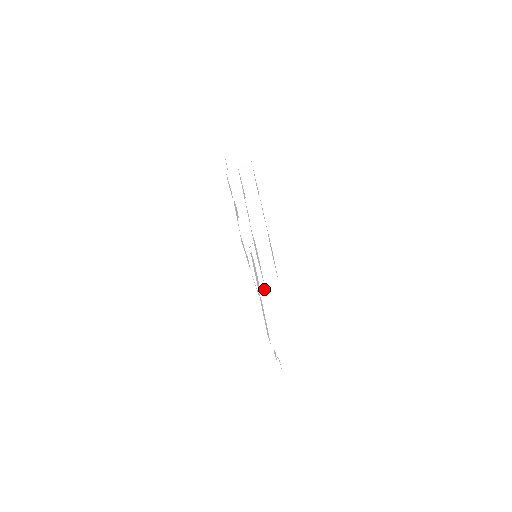
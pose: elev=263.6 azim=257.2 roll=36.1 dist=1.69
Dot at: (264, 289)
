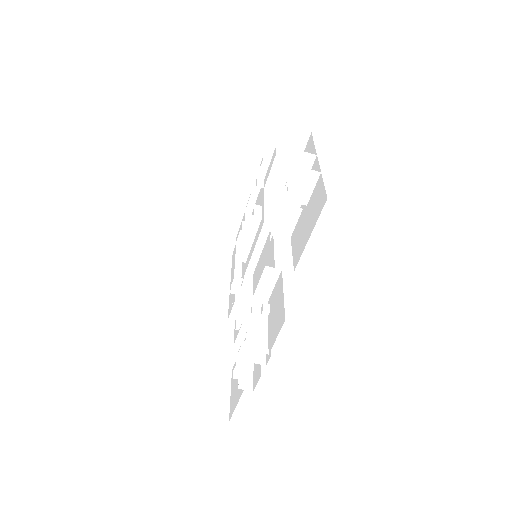
Dot at: (271, 272)
